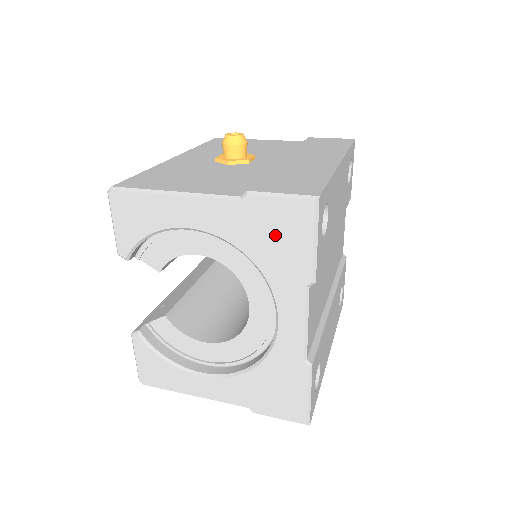
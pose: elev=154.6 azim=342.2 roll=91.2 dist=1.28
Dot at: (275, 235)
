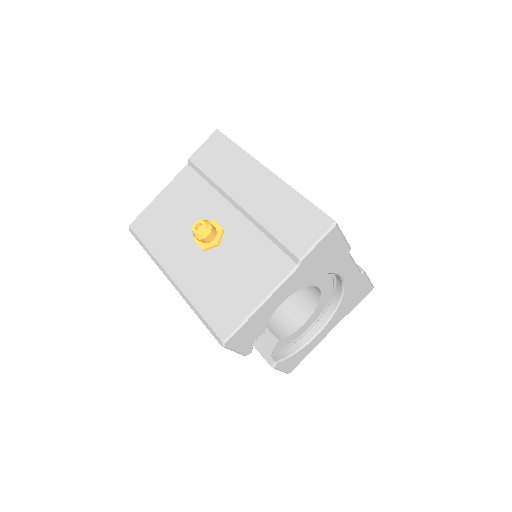
Dot at: (324, 256)
